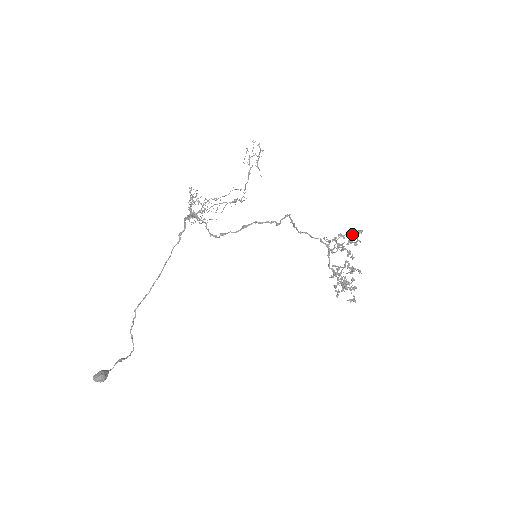
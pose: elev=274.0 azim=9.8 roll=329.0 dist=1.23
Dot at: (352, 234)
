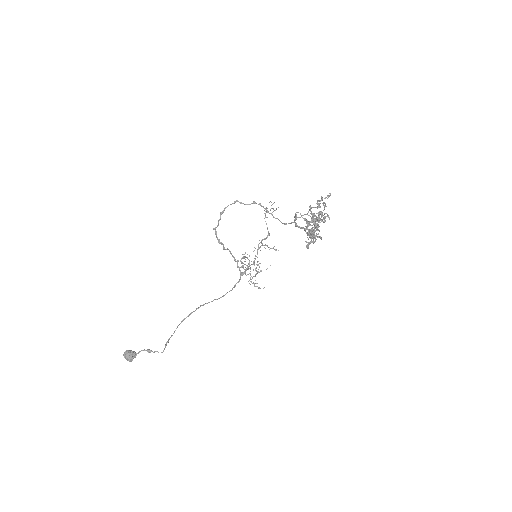
Dot at: (324, 202)
